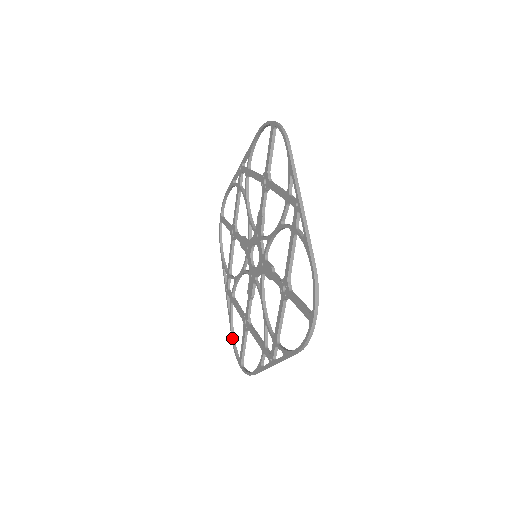
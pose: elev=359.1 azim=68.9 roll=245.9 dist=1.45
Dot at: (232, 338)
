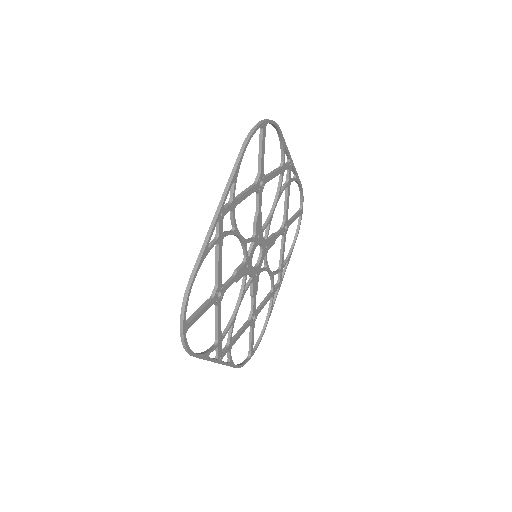
Dot at: (262, 329)
